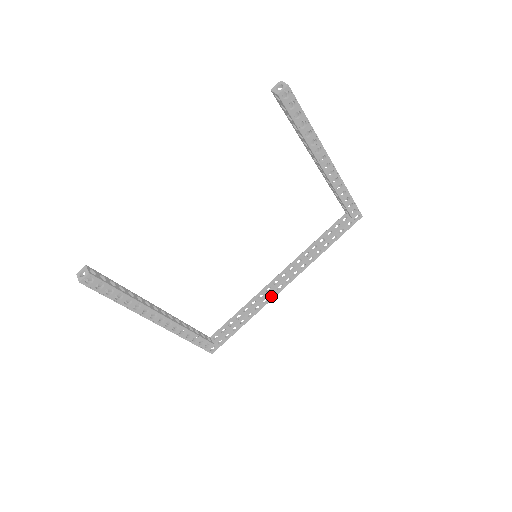
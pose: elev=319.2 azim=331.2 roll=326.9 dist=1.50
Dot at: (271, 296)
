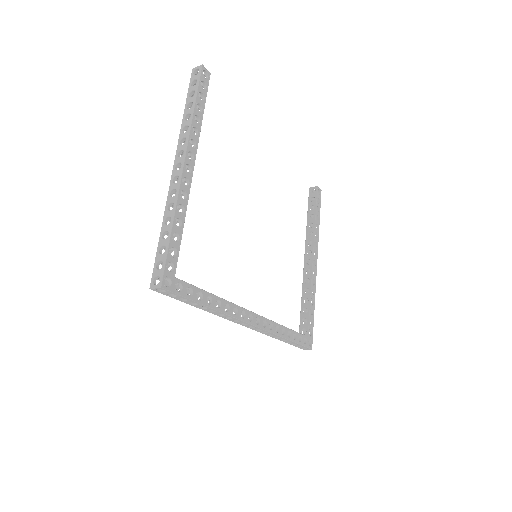
Dot at: (240, 314)
